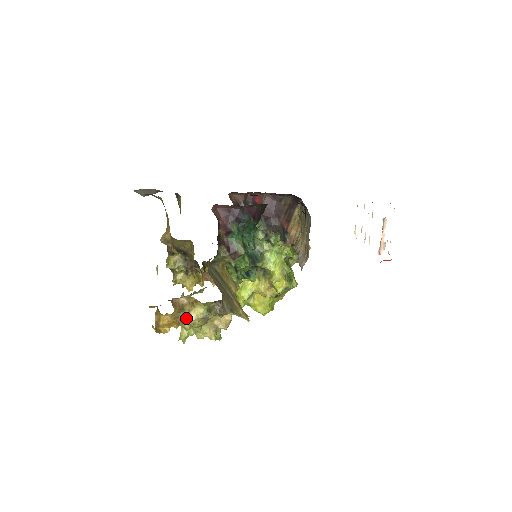
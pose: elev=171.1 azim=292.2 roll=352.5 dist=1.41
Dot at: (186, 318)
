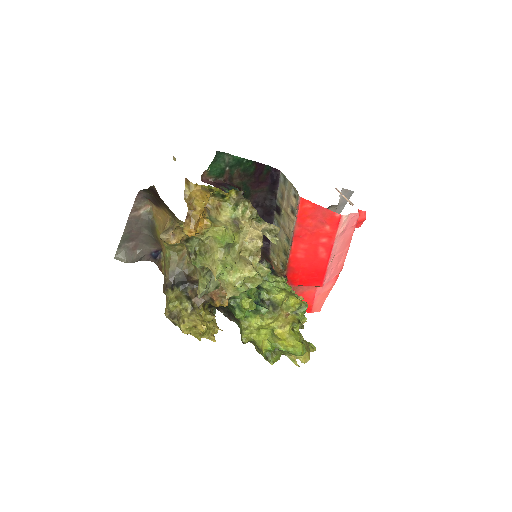
Dot at: (216, 222)
